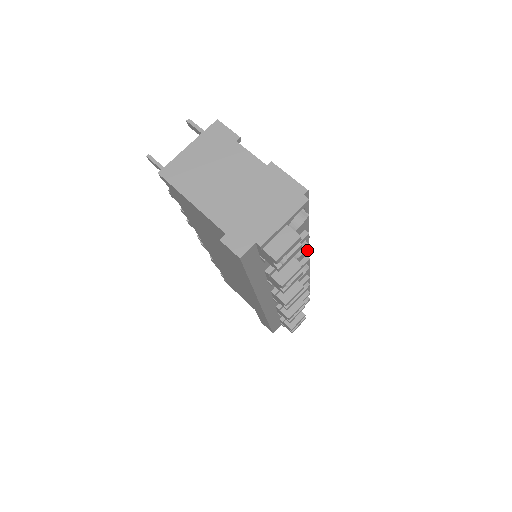
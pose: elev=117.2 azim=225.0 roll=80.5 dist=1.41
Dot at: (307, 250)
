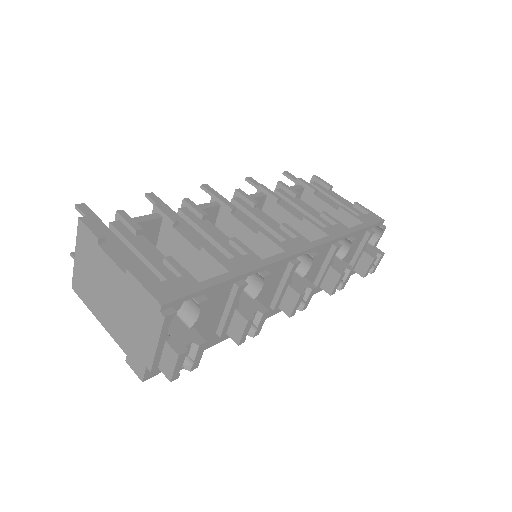
Dot at: (283, 261)
